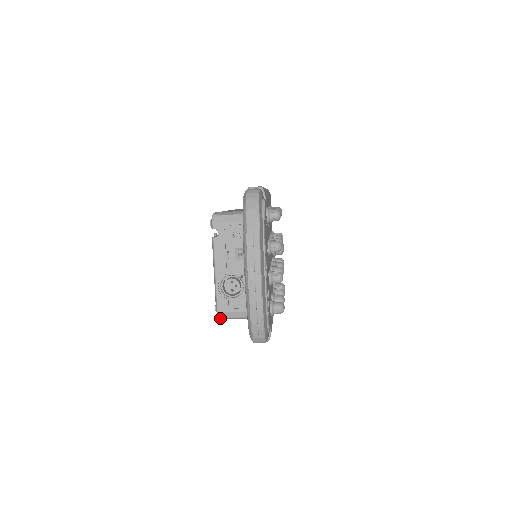
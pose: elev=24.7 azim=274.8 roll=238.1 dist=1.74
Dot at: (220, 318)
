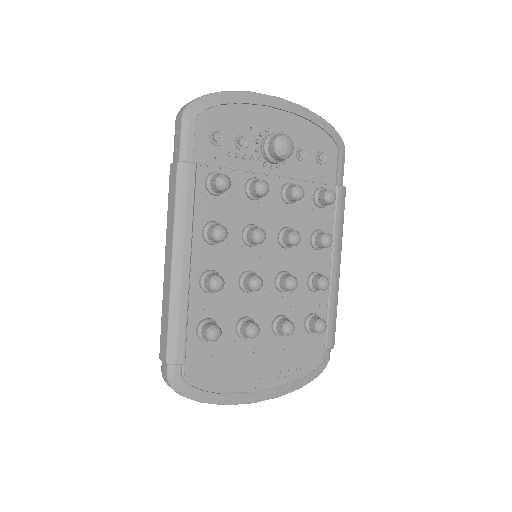
Dot at: occluded
